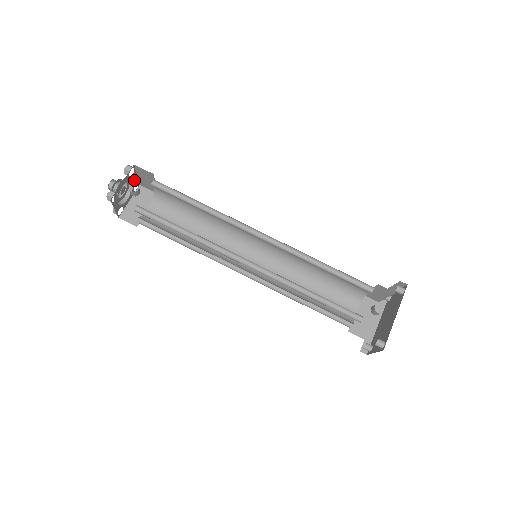
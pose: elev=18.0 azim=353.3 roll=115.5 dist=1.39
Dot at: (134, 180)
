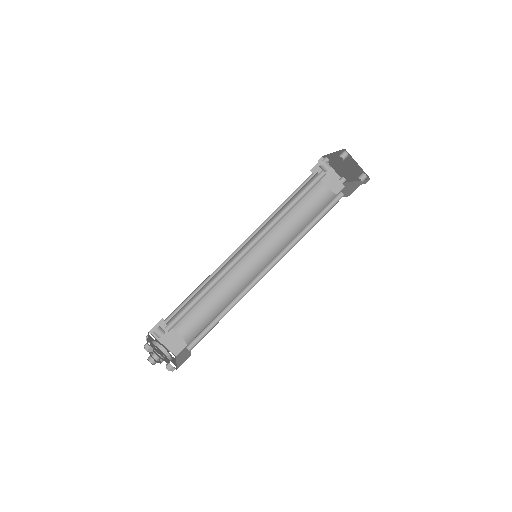
Dot at: (163, 347)
